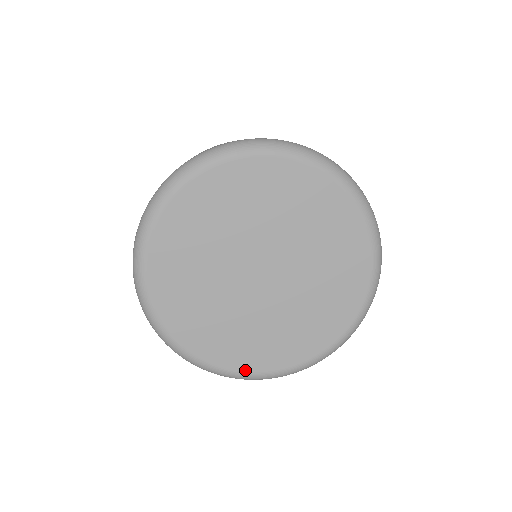
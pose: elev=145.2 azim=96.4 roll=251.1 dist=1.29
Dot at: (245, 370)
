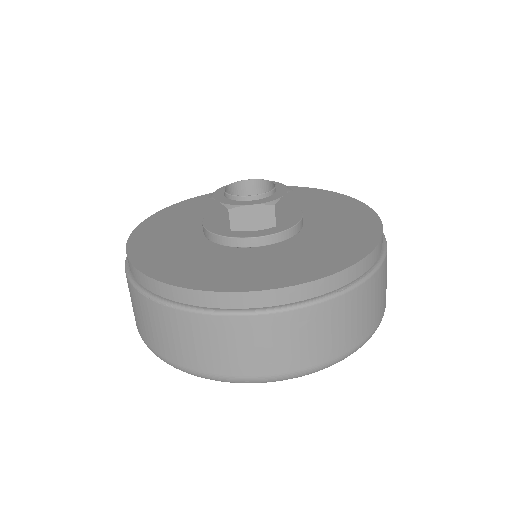
Dot at: occluded
